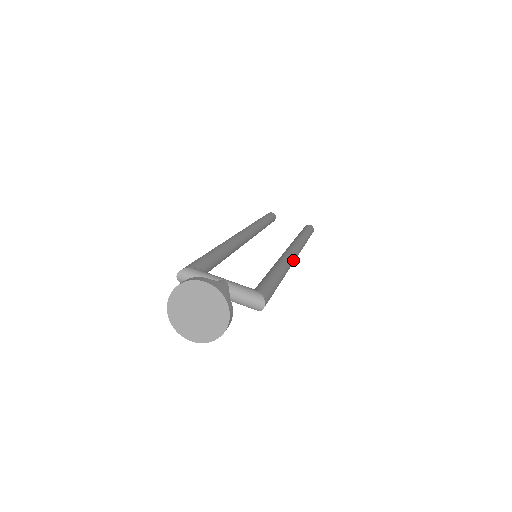
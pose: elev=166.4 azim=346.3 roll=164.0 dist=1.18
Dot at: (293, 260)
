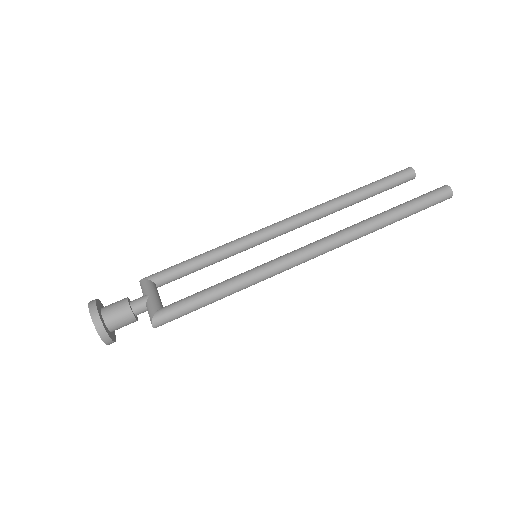
Dot at: (288, 263)
